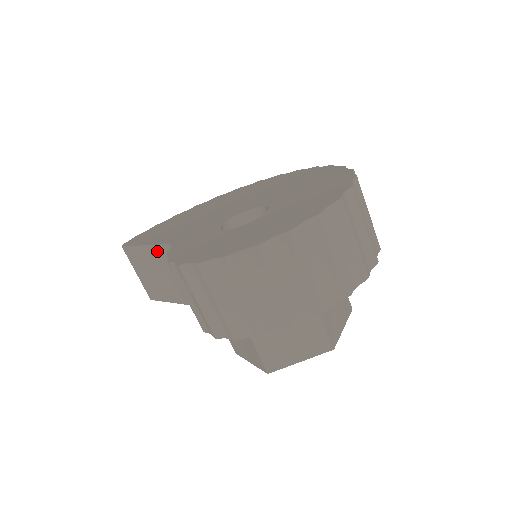
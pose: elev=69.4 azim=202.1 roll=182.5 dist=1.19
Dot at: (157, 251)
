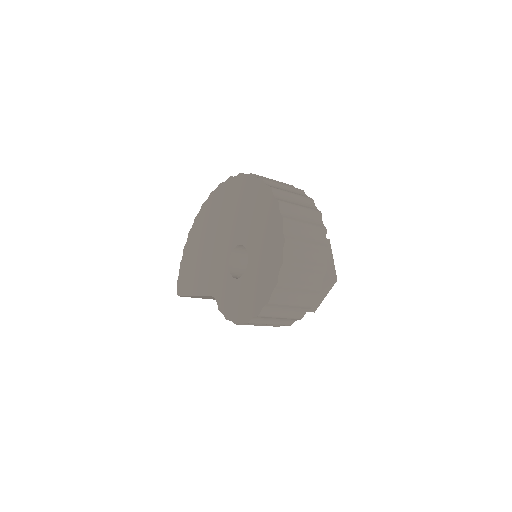
Dot at: (205, 296)
